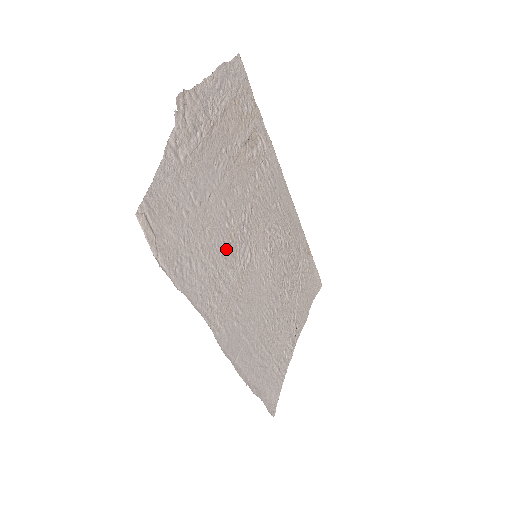
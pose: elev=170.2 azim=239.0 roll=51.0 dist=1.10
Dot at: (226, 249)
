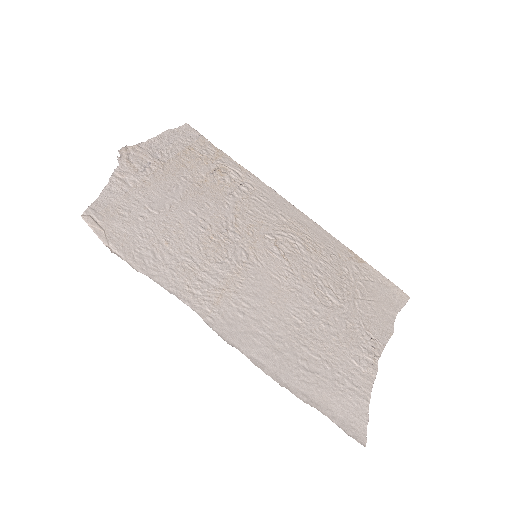
Dot at: (205, 247)
